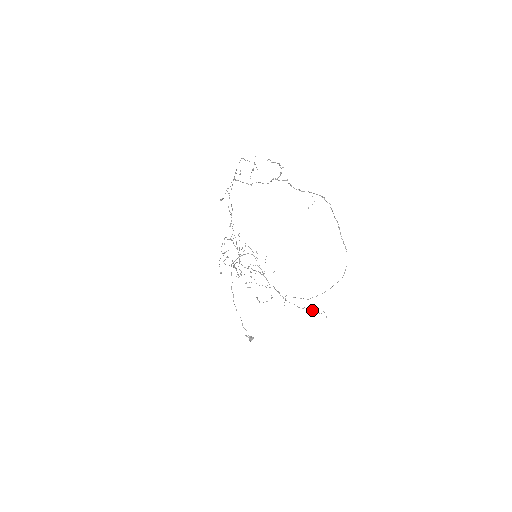
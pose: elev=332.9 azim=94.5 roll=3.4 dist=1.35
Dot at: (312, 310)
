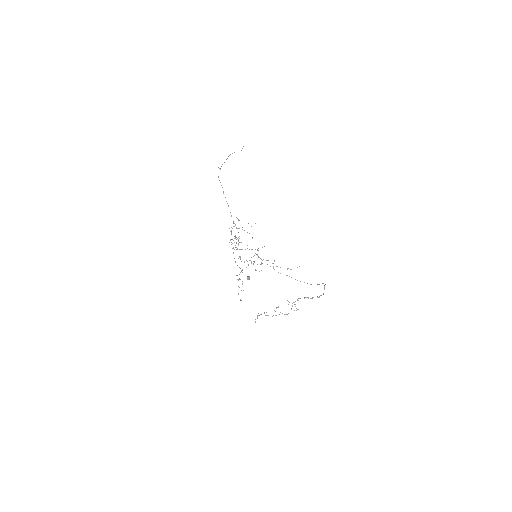
Dot at: occluded
